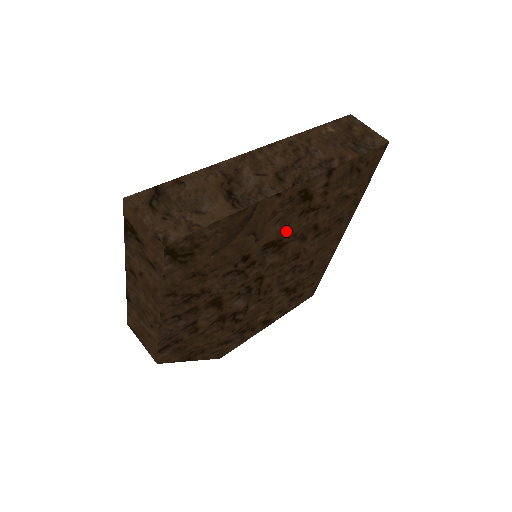
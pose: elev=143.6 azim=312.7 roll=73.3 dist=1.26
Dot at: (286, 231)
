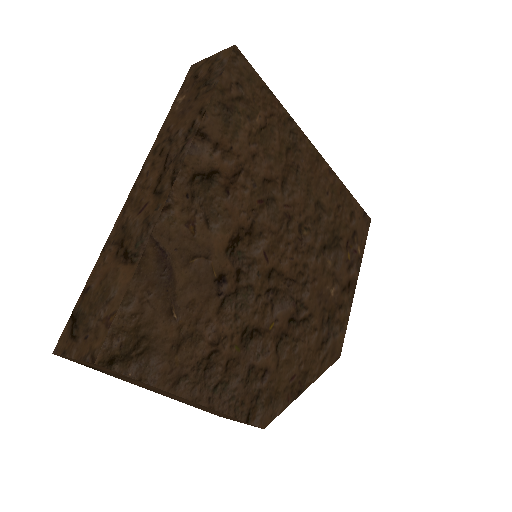
Dot at: (234, 218)
